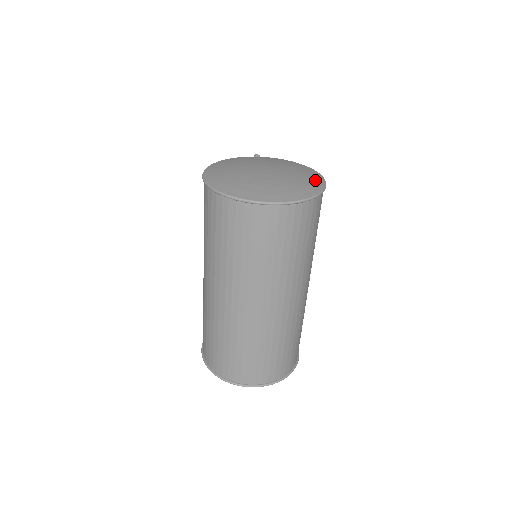
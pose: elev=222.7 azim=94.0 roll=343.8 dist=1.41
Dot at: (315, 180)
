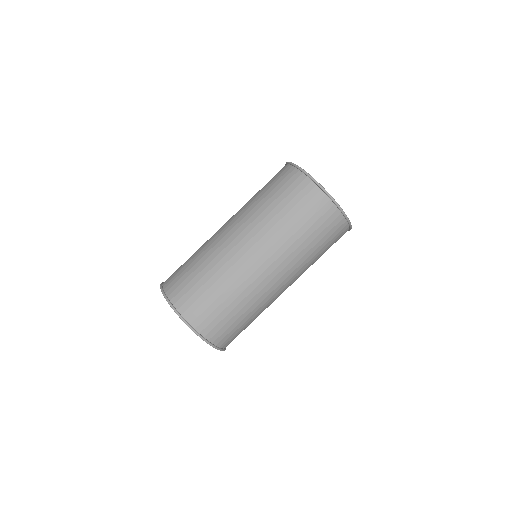
Dot at: occluded
